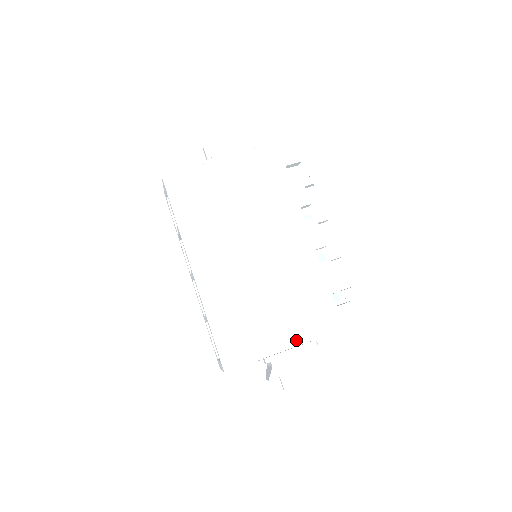
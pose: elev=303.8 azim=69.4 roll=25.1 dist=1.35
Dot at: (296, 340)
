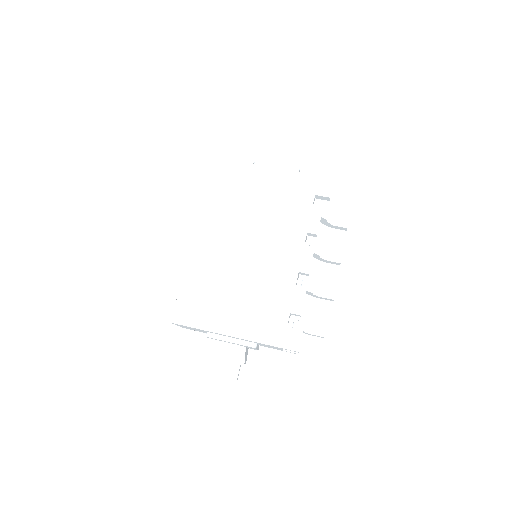
Dot at: (238, 332)
